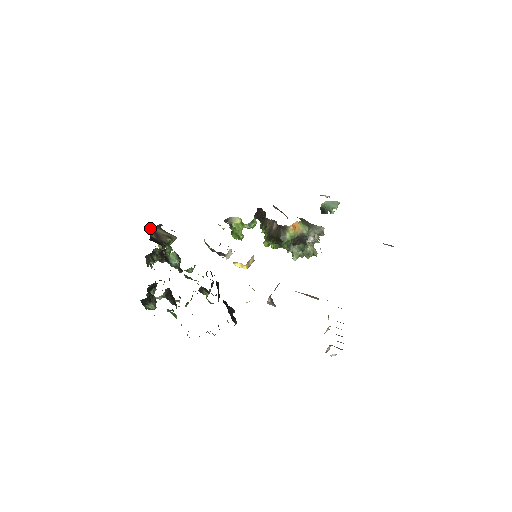
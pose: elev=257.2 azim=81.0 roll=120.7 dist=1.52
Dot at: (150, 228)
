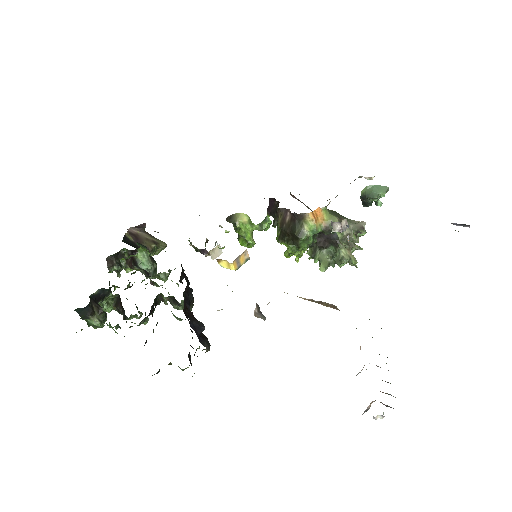
Dot at: (128, 229)
